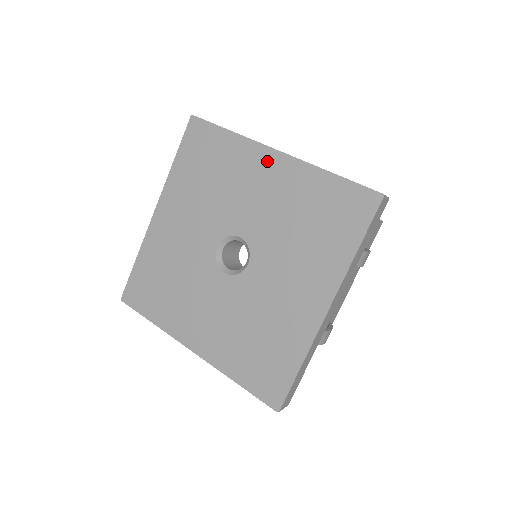
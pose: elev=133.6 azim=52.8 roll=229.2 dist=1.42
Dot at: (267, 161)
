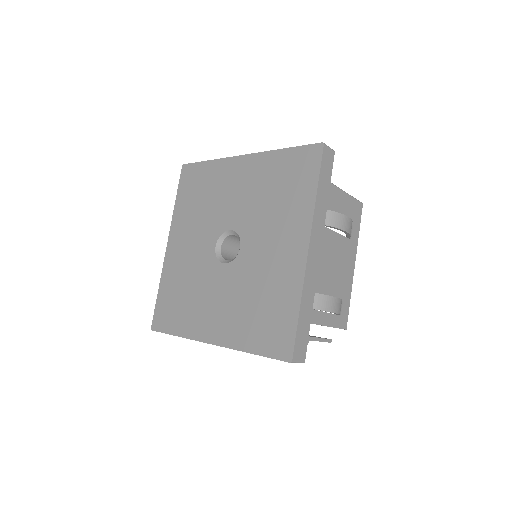
Dot at: (238, 166)
